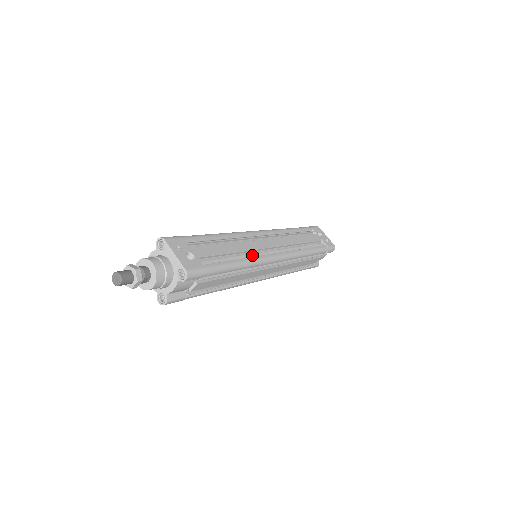
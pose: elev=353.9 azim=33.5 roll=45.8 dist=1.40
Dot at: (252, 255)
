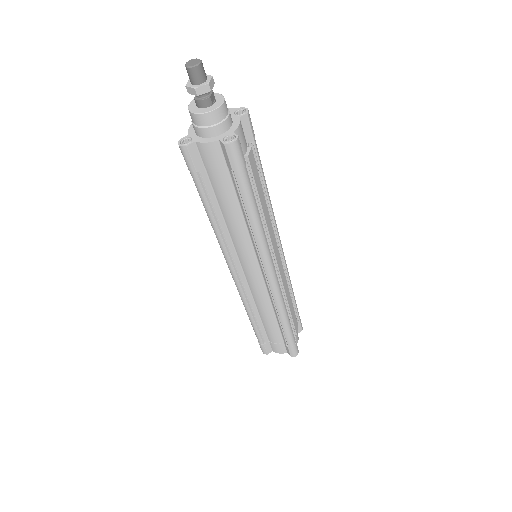
Dot at: occluded
